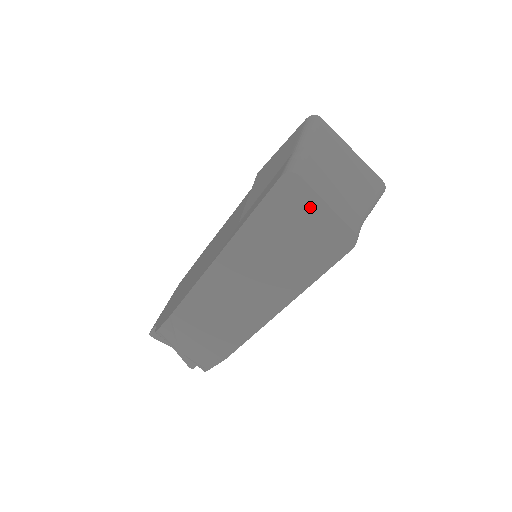
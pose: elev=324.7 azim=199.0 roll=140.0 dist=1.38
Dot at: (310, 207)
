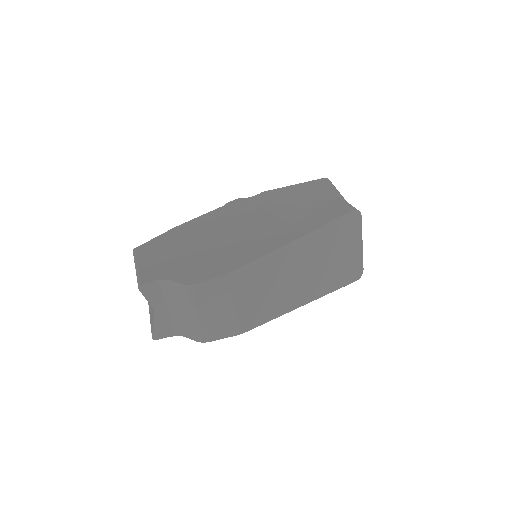
Dot at: (355, 240)
